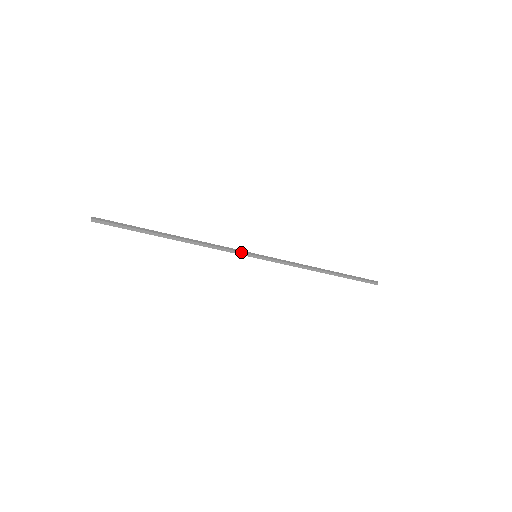
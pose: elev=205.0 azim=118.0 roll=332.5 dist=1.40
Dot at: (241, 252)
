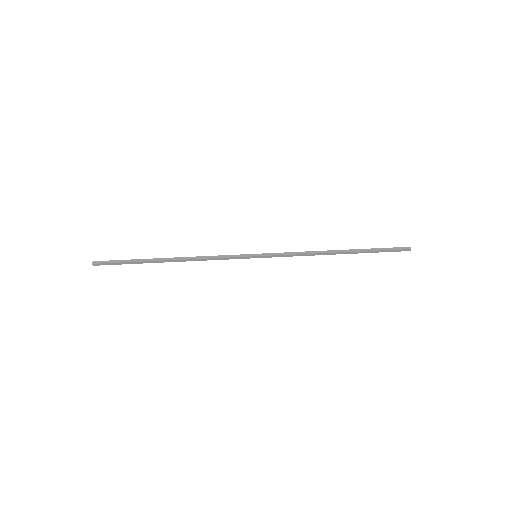
Dot at: occluded
